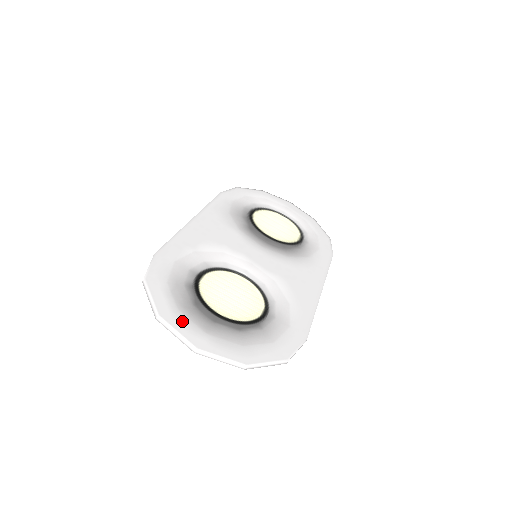
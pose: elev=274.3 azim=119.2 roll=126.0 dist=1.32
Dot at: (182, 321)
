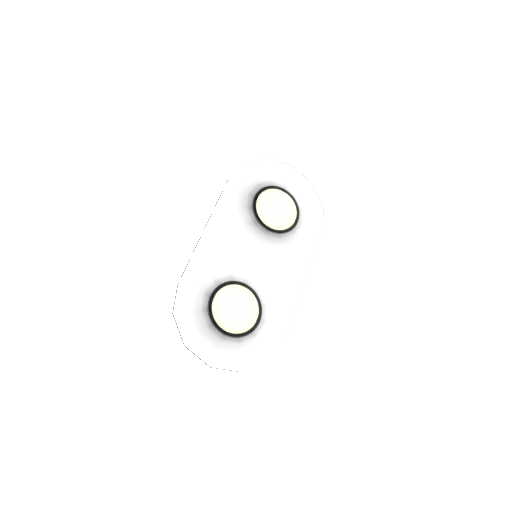
Dot at: (201, 346)
